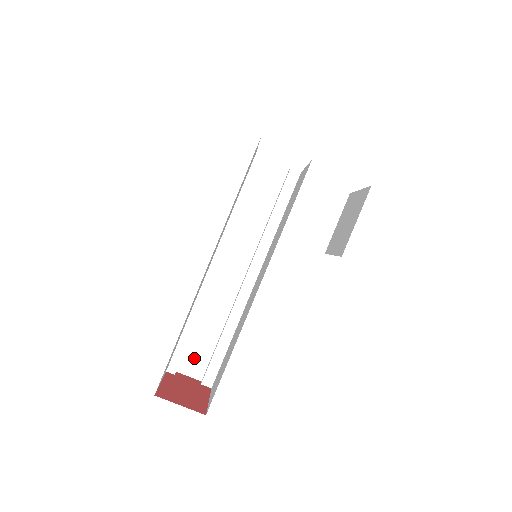
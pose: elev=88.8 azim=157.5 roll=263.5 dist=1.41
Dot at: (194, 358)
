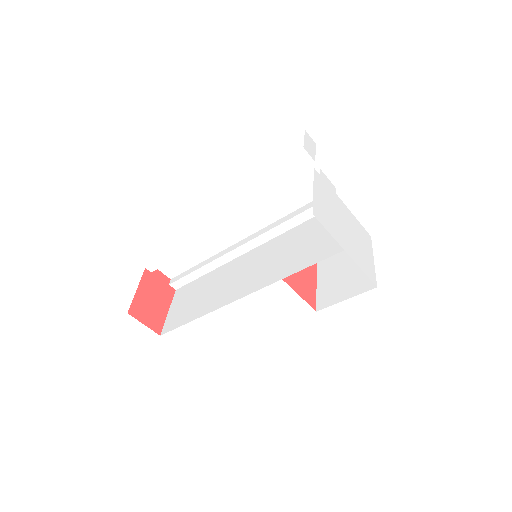
Dot at: (172, 265)
